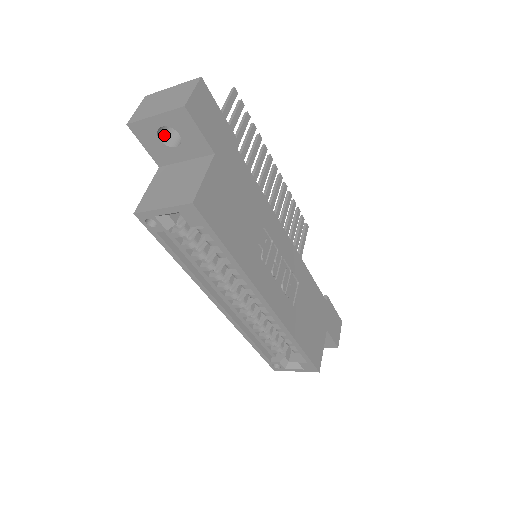
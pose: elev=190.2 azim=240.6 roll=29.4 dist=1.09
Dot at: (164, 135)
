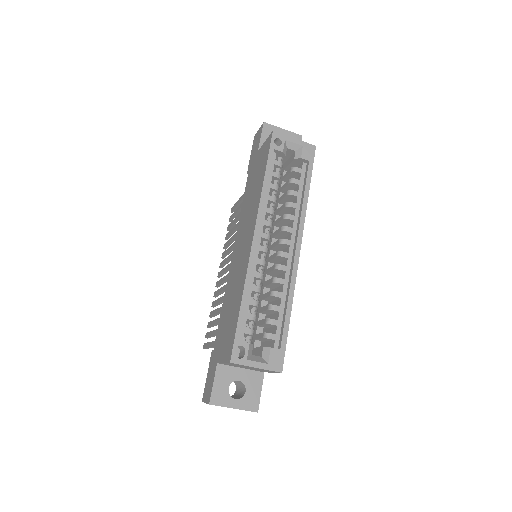
Dot at: occluded
